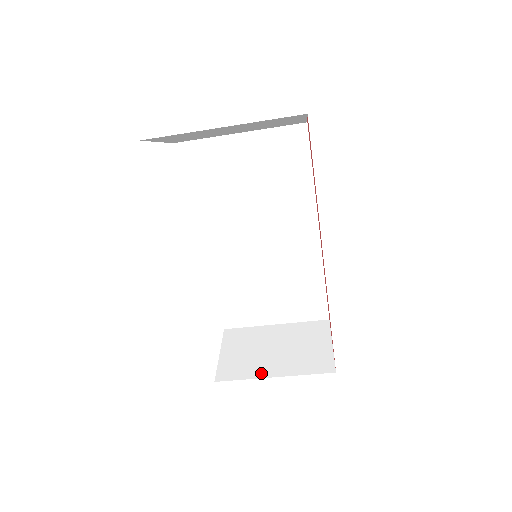
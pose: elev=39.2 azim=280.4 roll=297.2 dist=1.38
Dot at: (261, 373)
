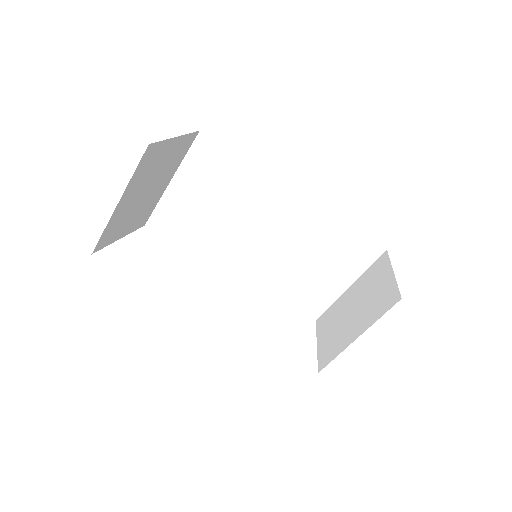
Dot at: (347, 342)
